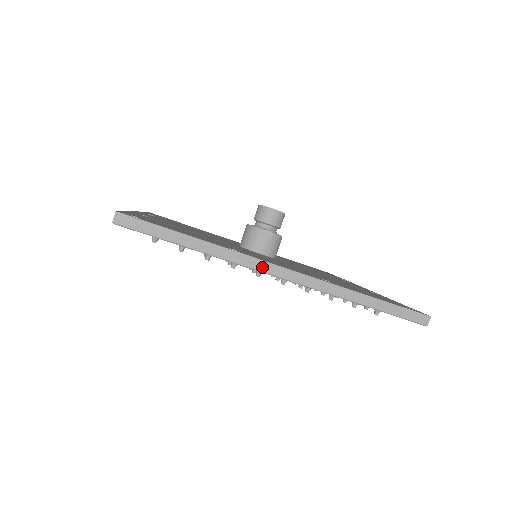
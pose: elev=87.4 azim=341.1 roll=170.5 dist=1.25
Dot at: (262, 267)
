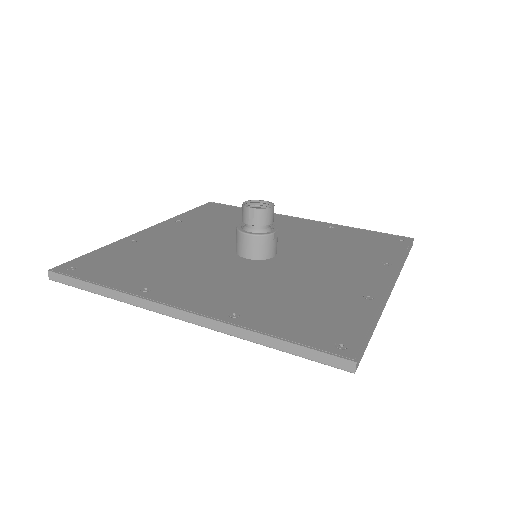
Dot at: (389, 295)
